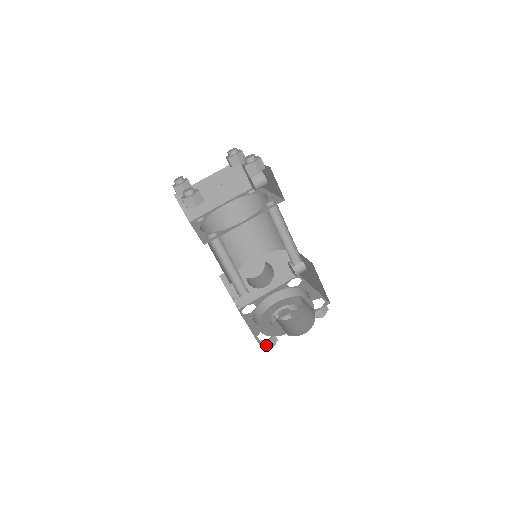
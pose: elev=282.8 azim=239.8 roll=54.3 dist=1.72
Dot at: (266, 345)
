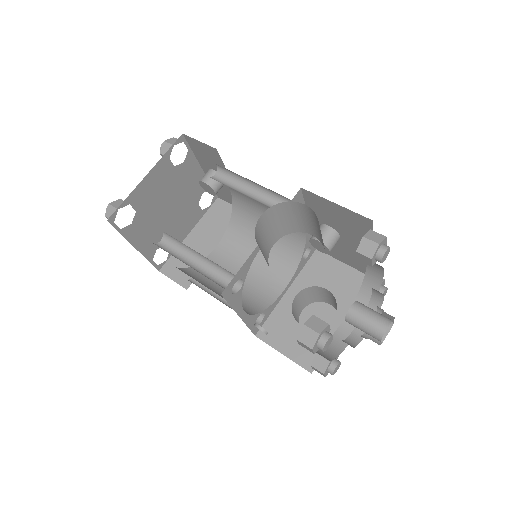
Dot at: (310, 340)
